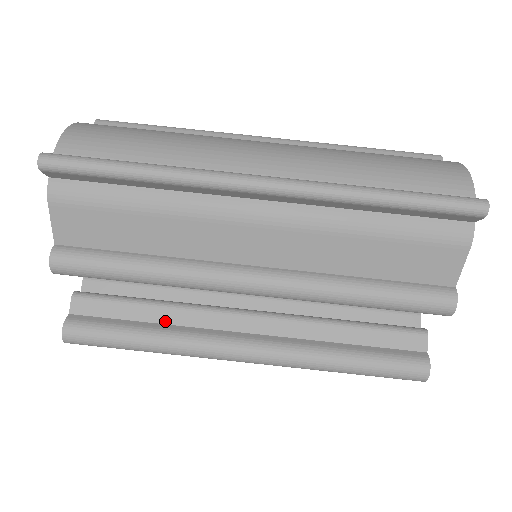
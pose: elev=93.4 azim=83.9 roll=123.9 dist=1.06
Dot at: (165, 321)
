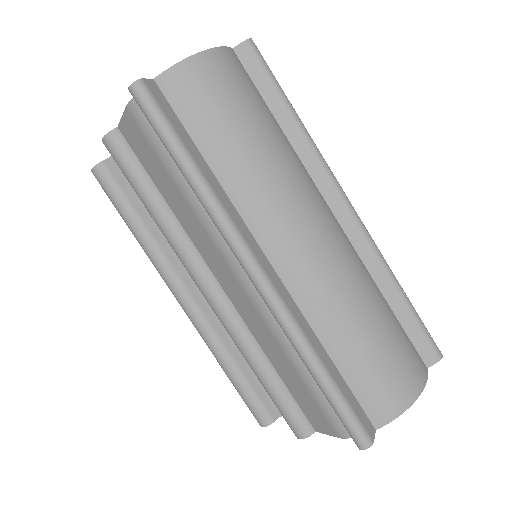
Dot at: (158, 230)
